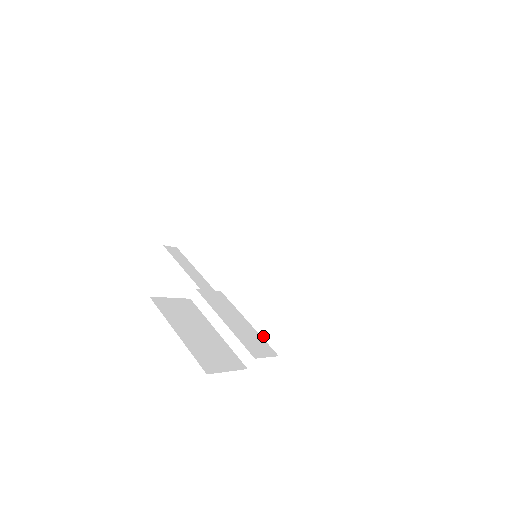
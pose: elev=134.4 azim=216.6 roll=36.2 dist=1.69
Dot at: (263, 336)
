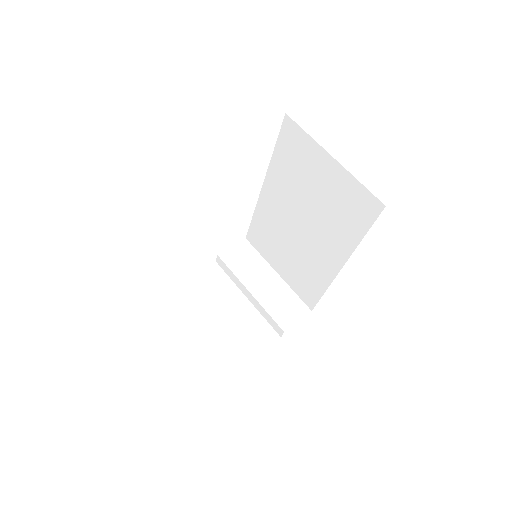
Dot at: (294, 290)
